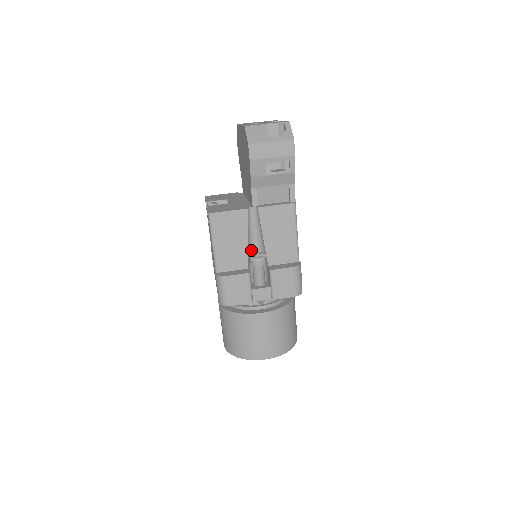
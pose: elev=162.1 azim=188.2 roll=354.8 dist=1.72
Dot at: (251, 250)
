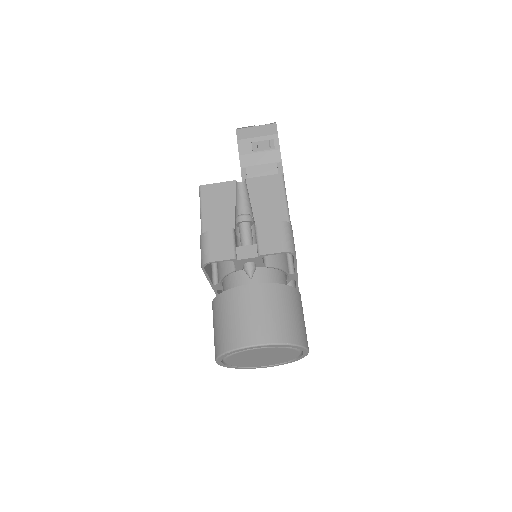
Dot at: occluded
